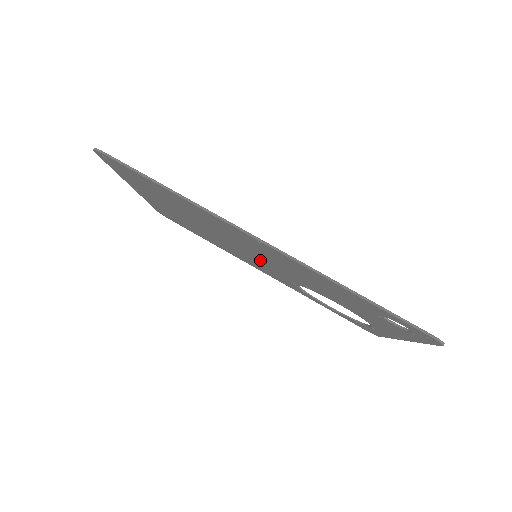
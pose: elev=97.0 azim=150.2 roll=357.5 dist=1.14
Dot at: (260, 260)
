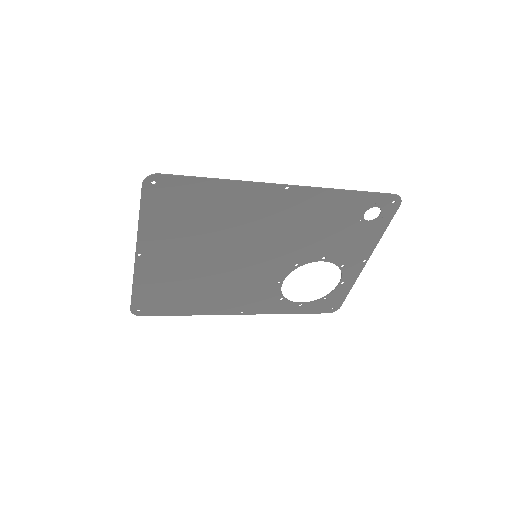
Dot at: (258, 261)
